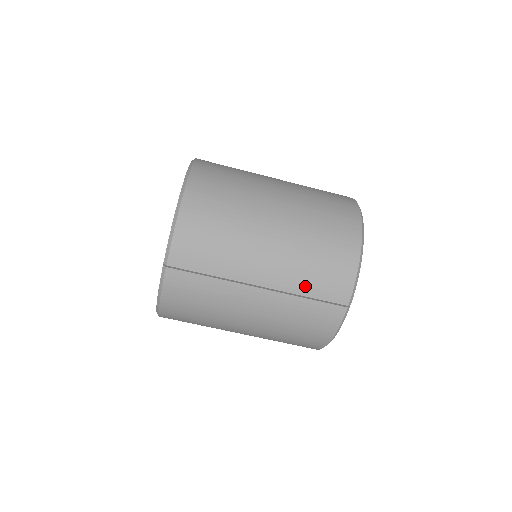
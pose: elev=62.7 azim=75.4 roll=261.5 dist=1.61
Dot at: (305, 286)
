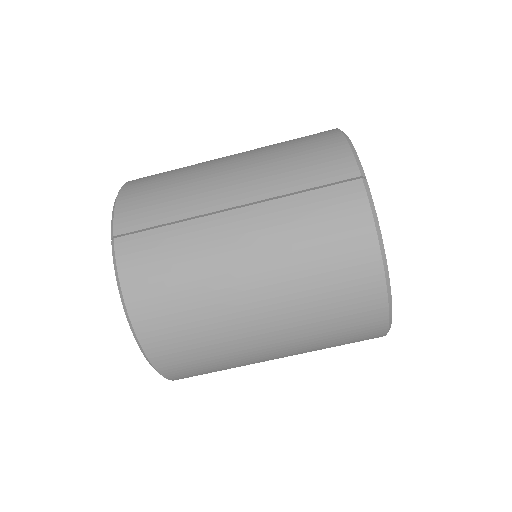
Dot at: (291, 181)
